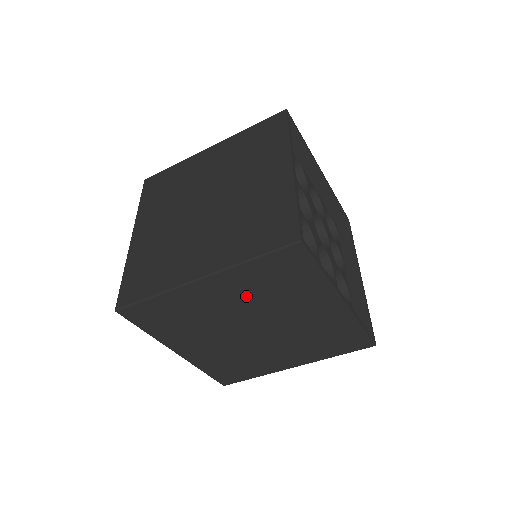
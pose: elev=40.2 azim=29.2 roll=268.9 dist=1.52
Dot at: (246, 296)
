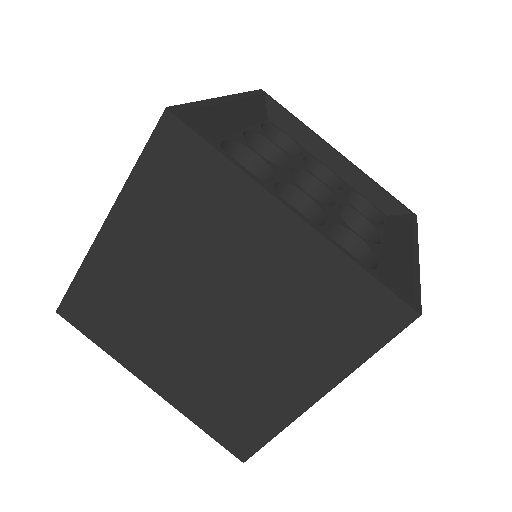
Dot at: (164, 242)
